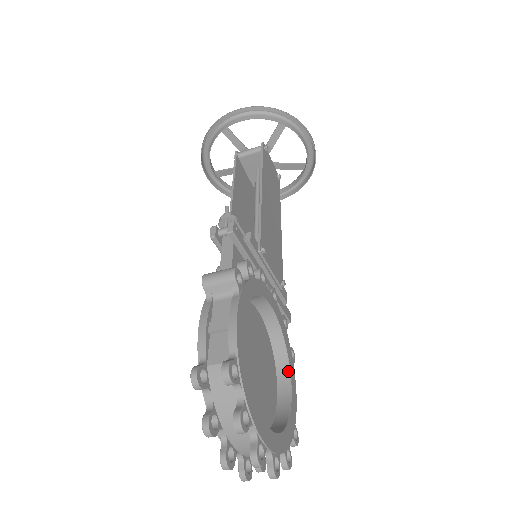
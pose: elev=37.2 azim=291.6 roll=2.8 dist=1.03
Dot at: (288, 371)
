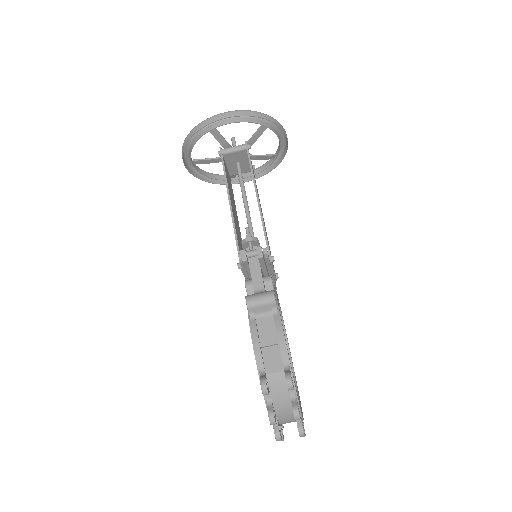
Dot at: (288, 348)
